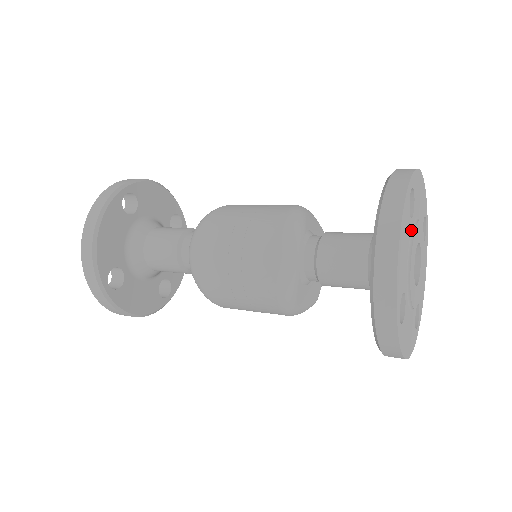
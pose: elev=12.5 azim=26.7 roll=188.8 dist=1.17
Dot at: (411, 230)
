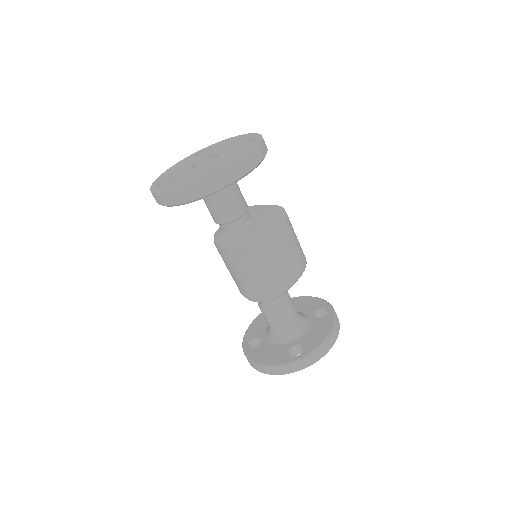
Dot at: occluded
